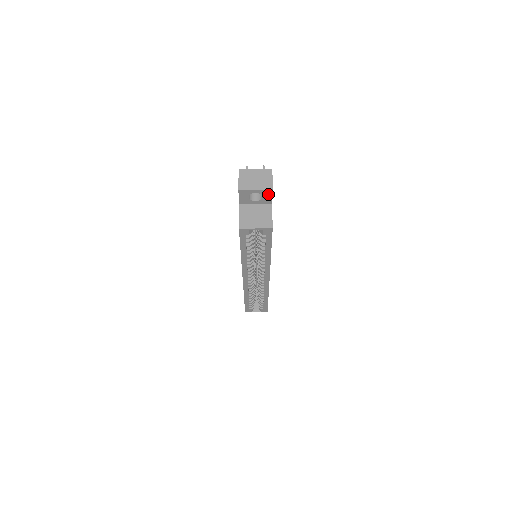
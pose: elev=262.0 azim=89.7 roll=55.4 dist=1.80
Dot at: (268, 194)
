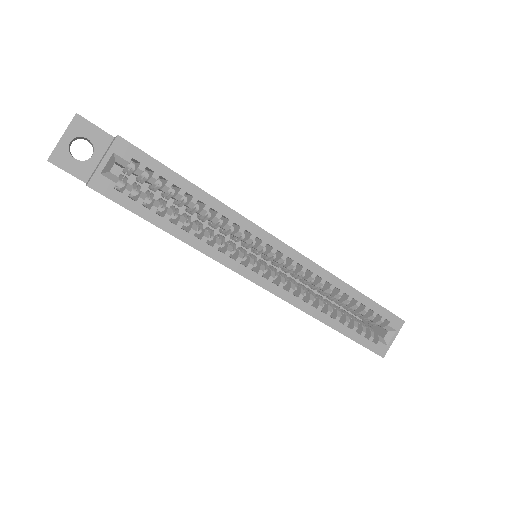
Dot at: (85, 127)
